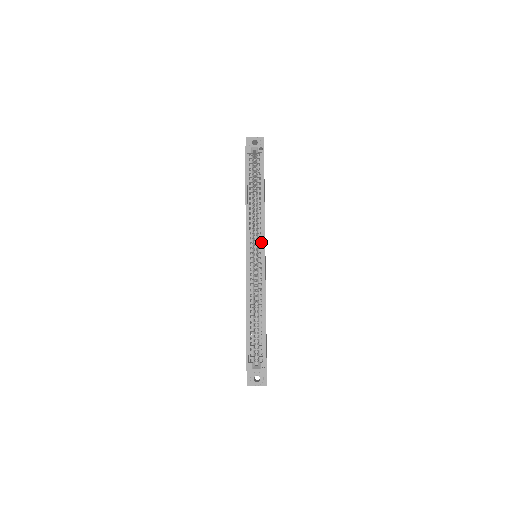
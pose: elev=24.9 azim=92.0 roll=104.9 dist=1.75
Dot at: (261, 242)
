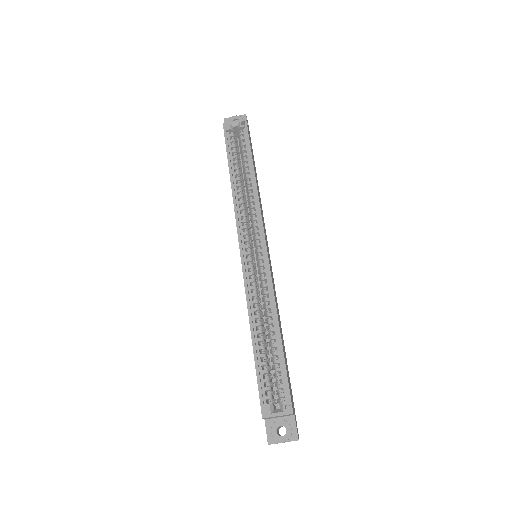
Dot at: (259, 232)
